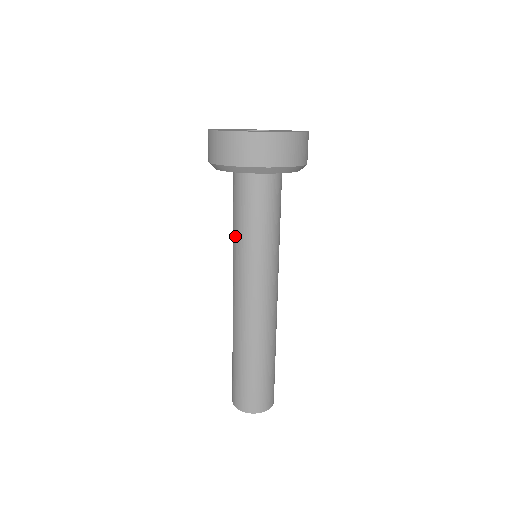
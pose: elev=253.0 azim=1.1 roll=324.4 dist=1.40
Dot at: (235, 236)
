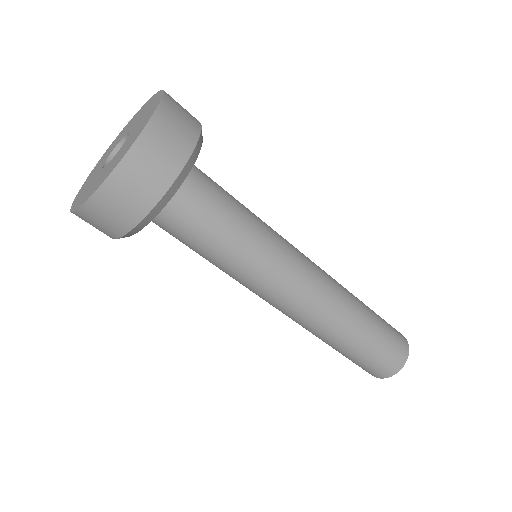
Dot at: (226, 264)
